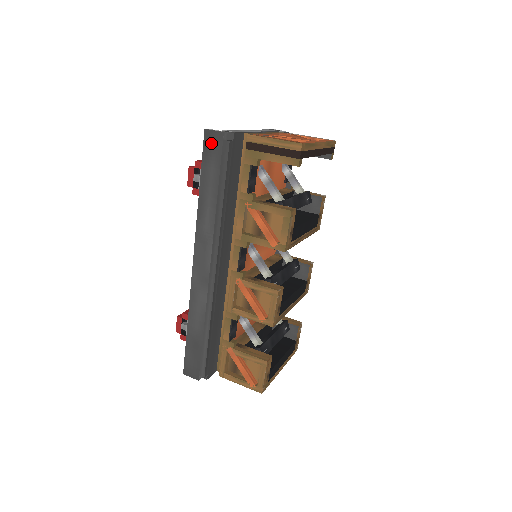
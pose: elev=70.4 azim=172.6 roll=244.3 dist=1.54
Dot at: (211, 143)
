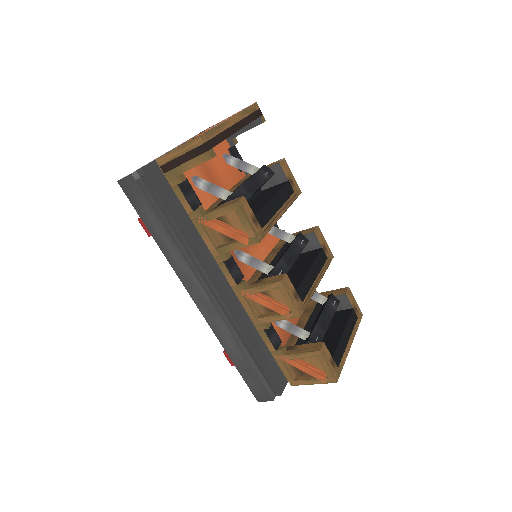
Dot at: (130, 190)
